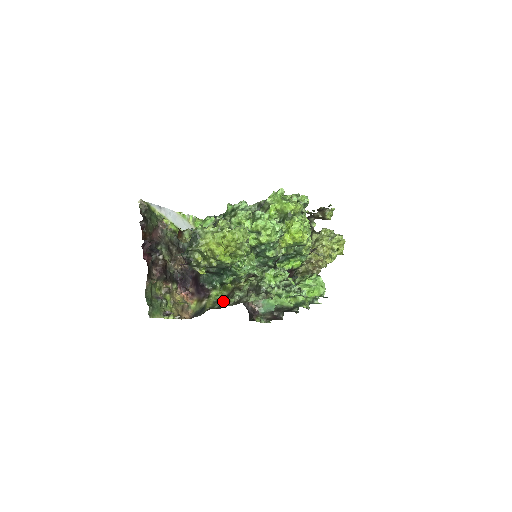
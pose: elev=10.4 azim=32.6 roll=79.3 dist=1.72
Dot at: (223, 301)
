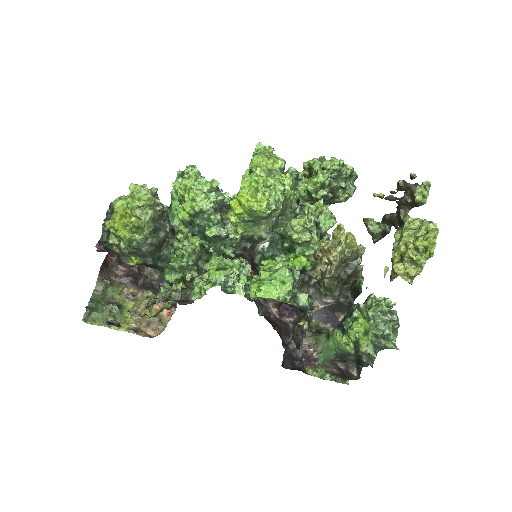
Dot at: occluded
